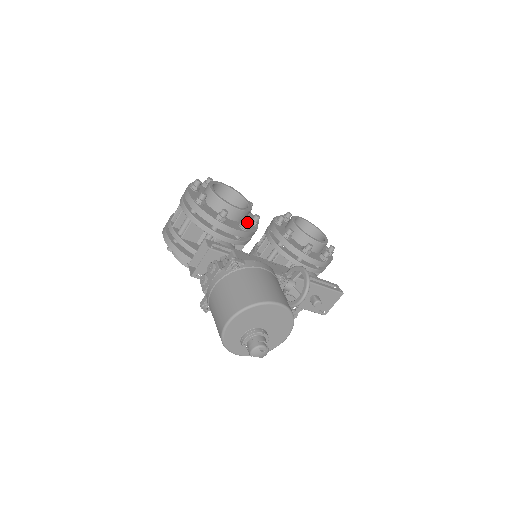
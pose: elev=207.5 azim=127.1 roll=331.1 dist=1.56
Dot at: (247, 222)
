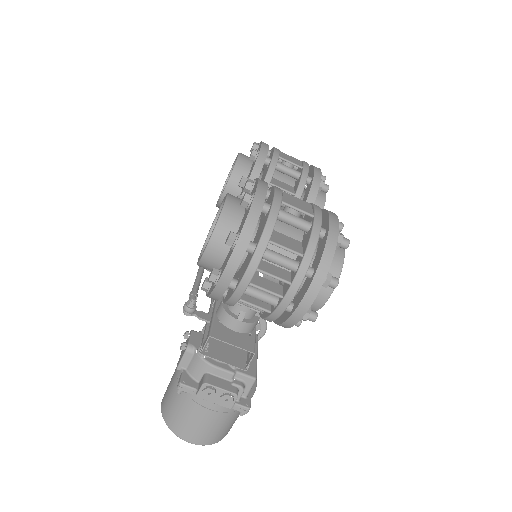
Dot at: occluded
